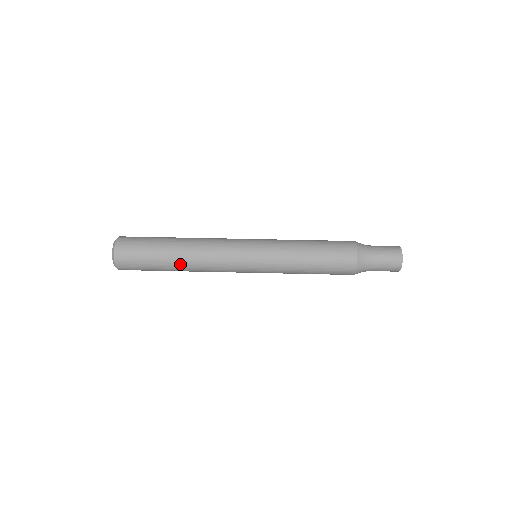
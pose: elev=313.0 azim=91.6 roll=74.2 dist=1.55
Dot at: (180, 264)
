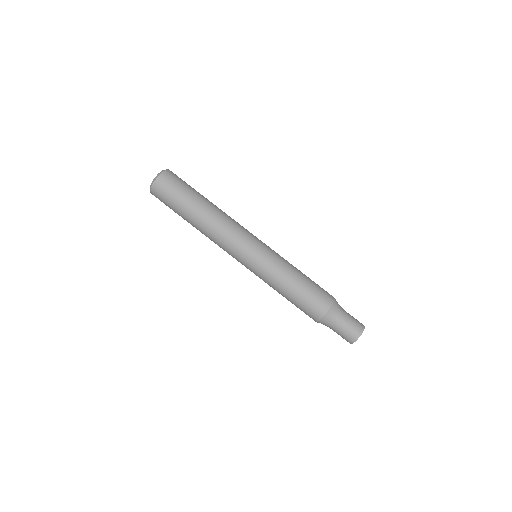
Dot at: occluded
